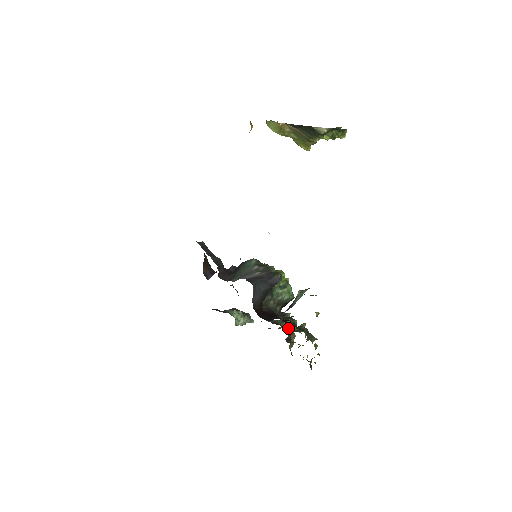
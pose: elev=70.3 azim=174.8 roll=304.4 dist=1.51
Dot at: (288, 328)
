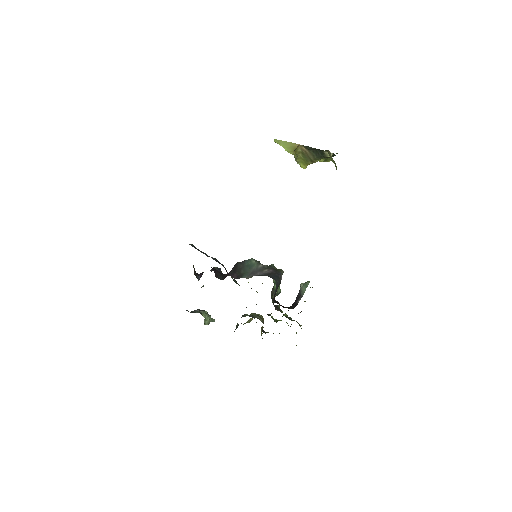
Dot at: (262, 320)
